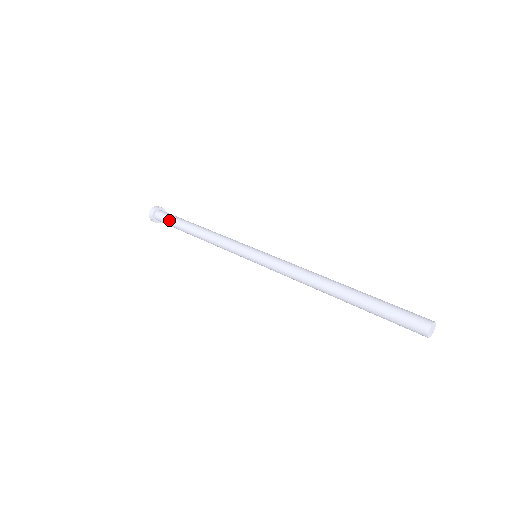
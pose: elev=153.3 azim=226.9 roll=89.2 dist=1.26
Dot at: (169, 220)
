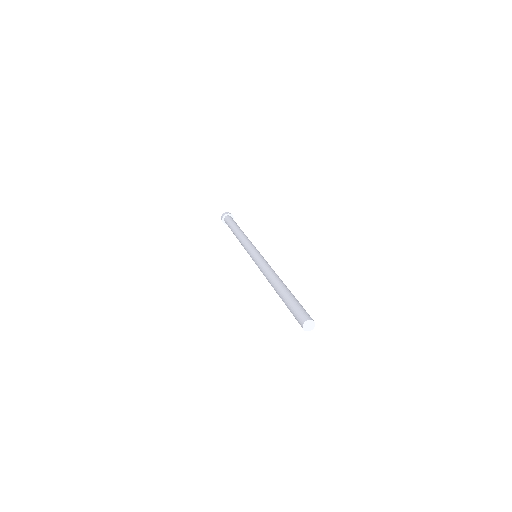
Dot at: occluded
